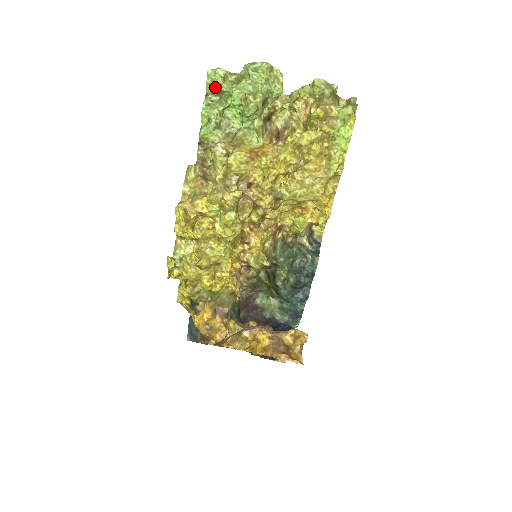
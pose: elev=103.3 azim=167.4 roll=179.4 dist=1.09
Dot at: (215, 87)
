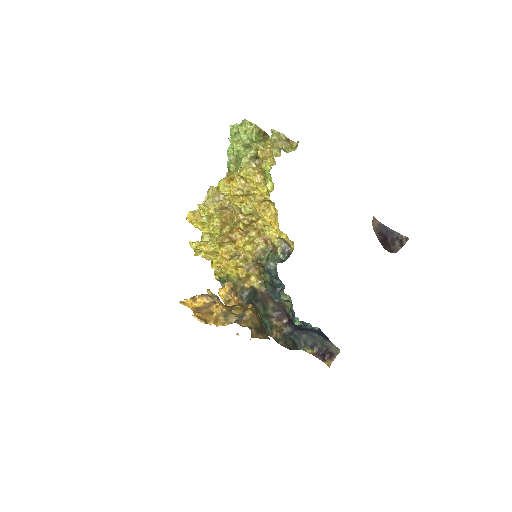
Dot at: occluded
